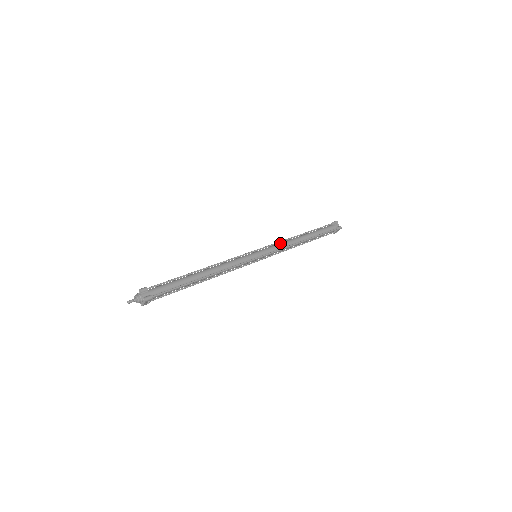
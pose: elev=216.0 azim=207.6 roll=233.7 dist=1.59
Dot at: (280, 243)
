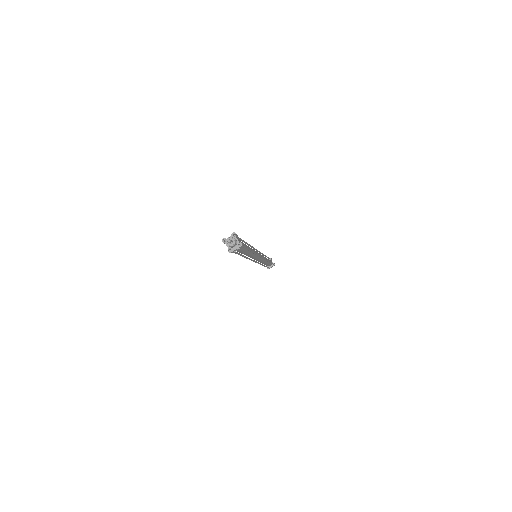
Dot at: occluded
